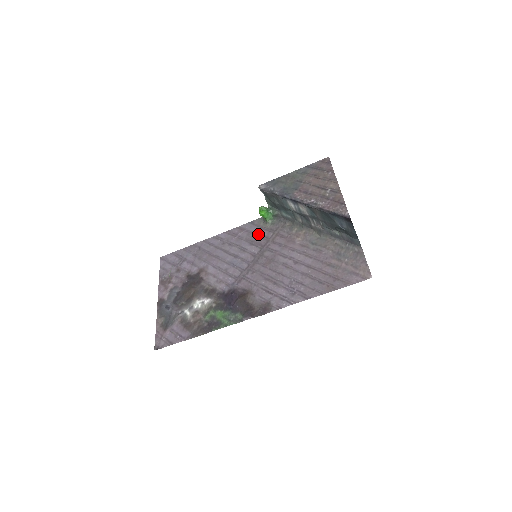
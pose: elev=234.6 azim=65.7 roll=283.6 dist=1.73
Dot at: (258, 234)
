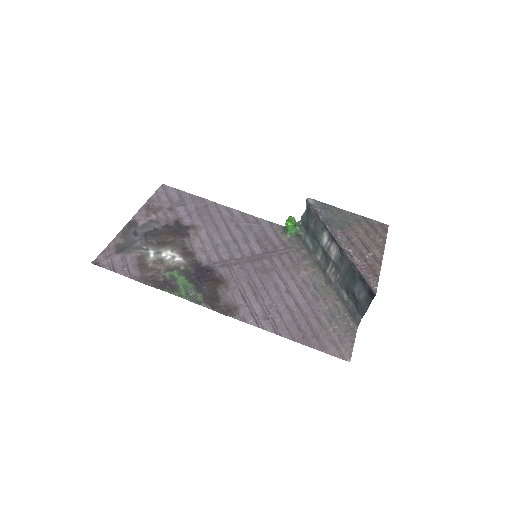
Dot at: (270, 238)
